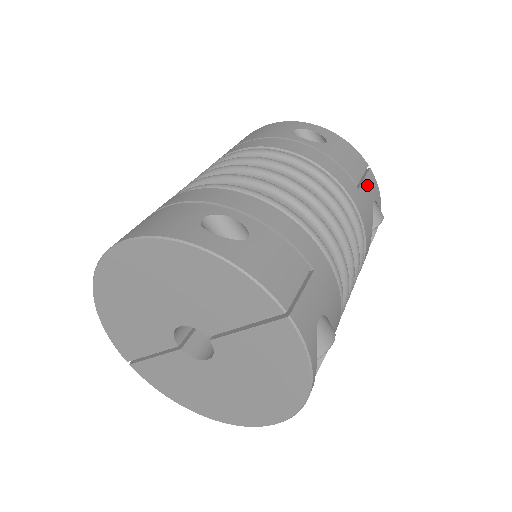
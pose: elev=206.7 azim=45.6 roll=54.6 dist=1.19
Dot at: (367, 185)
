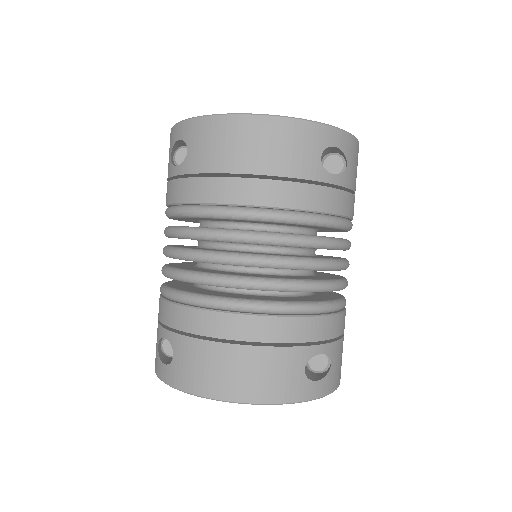
Dot at: occluded
